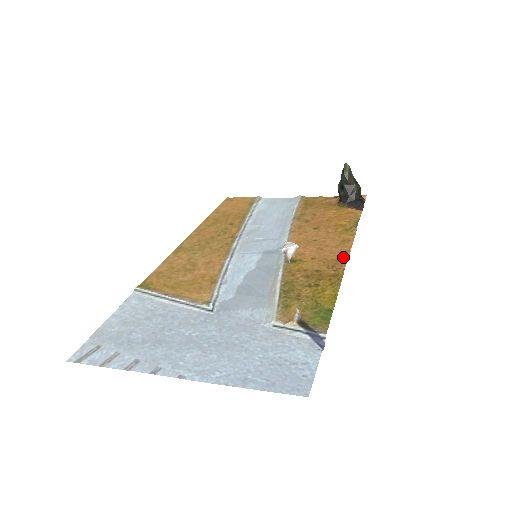
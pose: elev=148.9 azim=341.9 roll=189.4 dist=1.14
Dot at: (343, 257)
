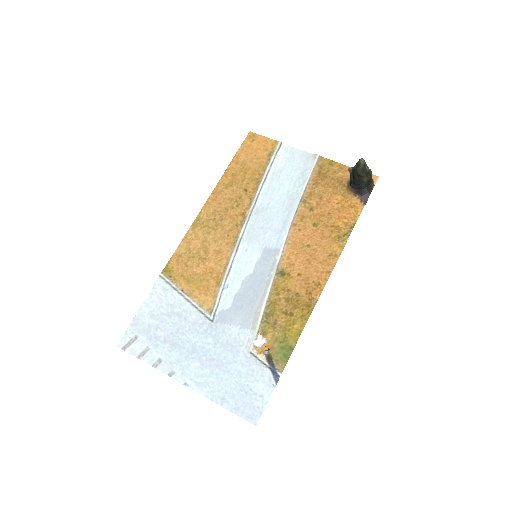
Dot at: (322, 281)
